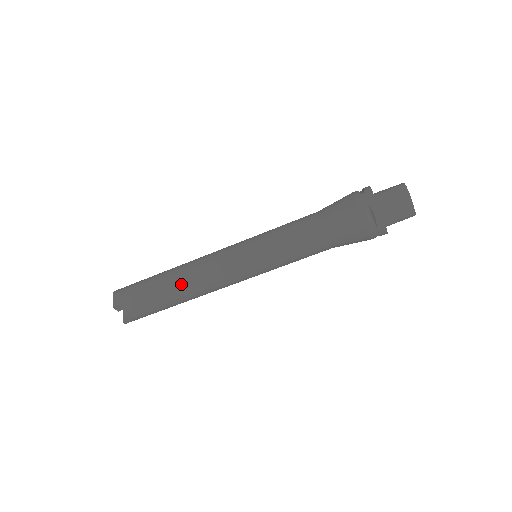
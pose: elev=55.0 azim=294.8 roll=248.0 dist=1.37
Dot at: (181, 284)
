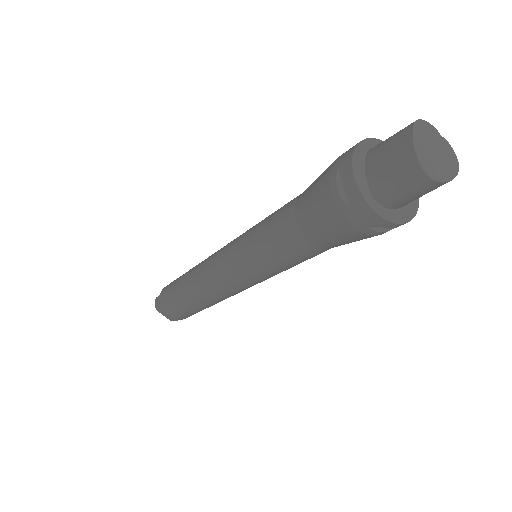
Dot at: (210, 305)
